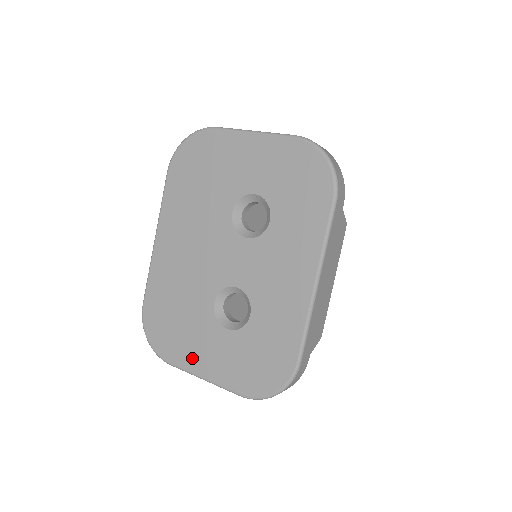
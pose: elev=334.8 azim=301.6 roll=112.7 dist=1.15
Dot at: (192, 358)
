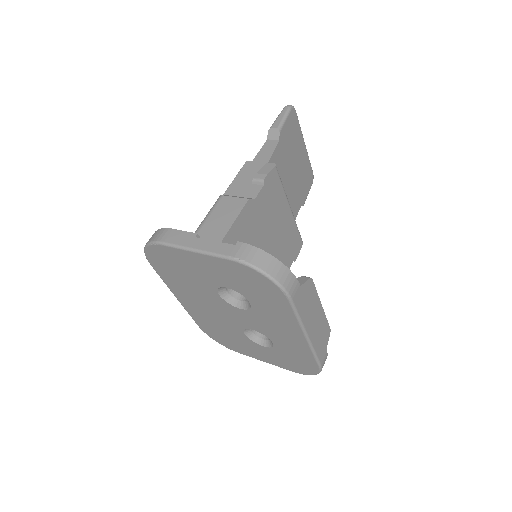
Dot at: (251, 354)
